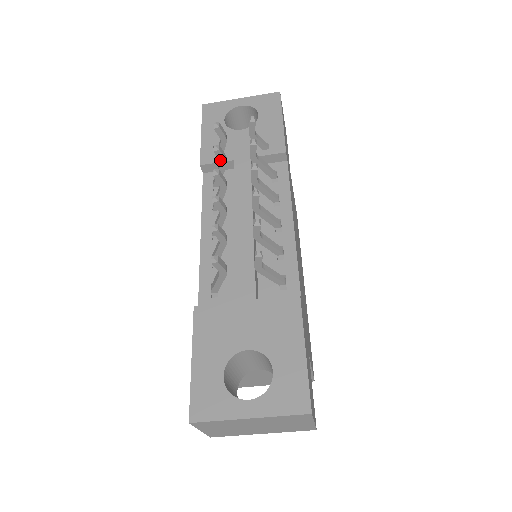
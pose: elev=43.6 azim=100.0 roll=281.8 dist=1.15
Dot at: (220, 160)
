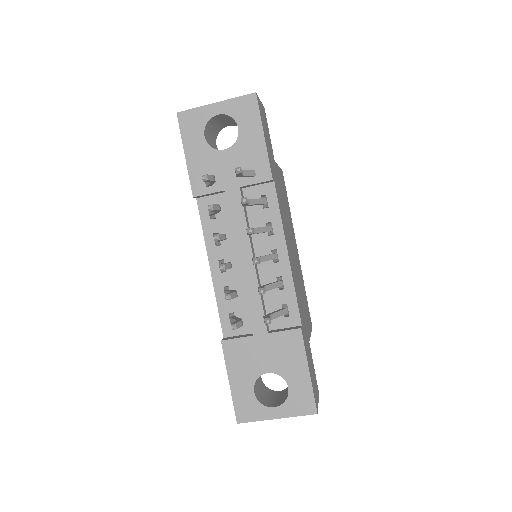
Dot at: (215, 211)
